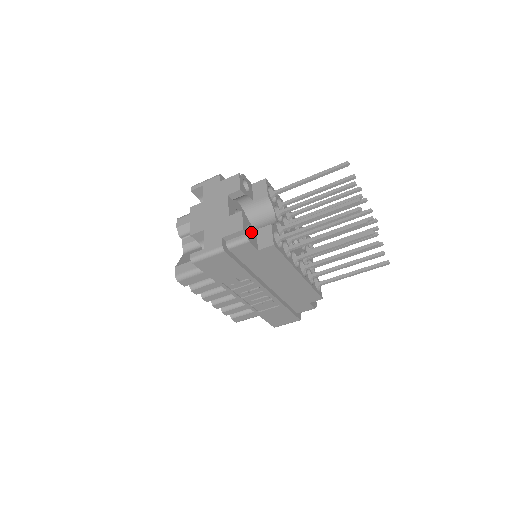
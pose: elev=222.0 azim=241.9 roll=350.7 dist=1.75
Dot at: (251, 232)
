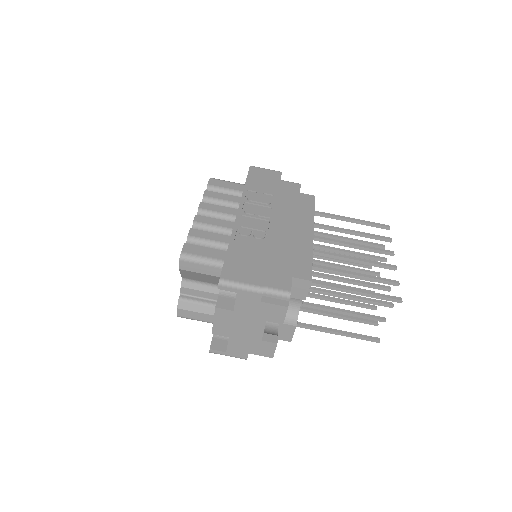
Dot at: occluded
